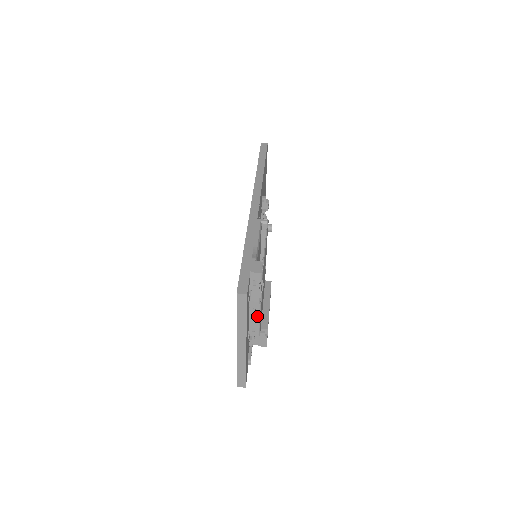
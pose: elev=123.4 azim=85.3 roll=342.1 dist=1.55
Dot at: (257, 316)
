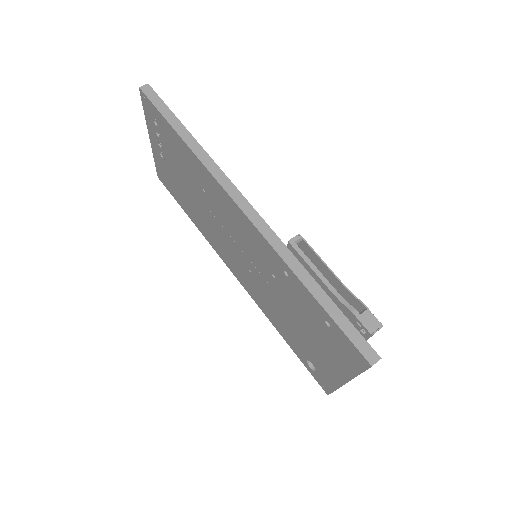
Dot at: occluded
